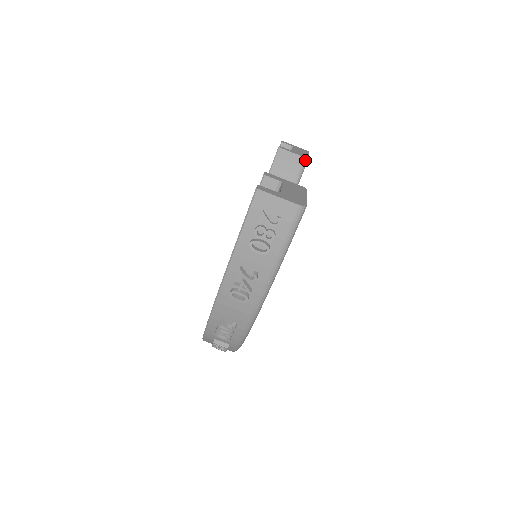
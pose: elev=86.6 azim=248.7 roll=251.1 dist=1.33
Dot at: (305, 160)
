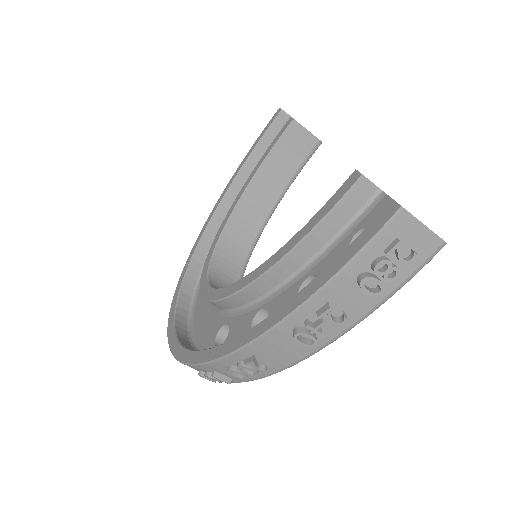
Dot at: (319, 143)
